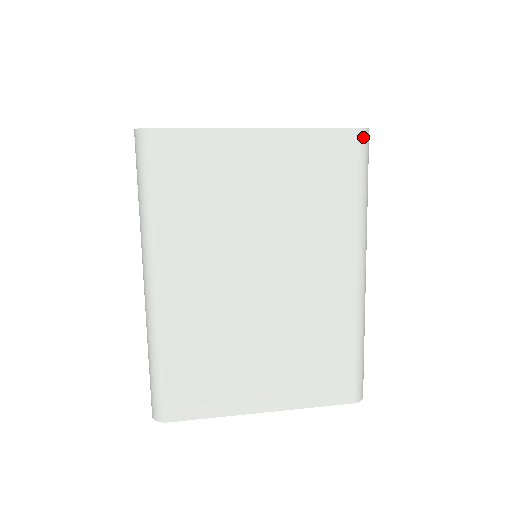
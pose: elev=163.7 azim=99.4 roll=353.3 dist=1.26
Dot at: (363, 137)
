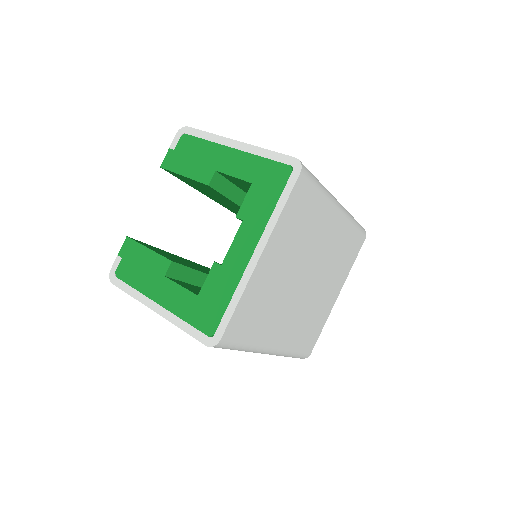
Dot at: occluded
